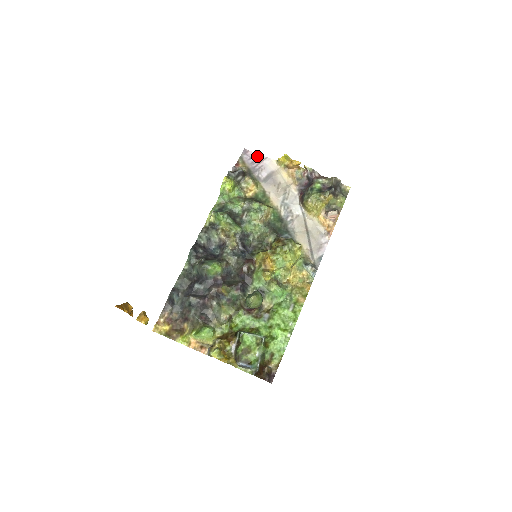
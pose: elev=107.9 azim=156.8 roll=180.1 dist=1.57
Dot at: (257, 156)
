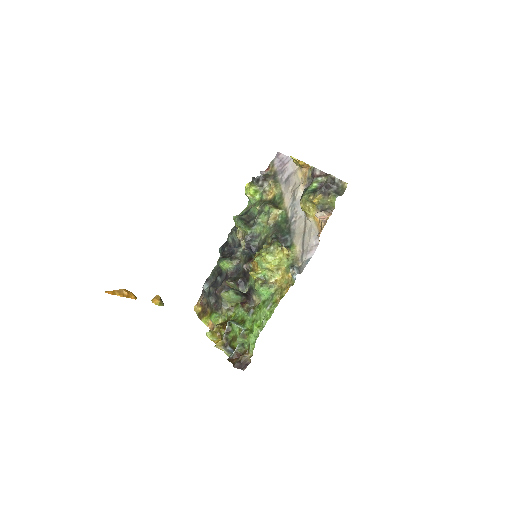
Dot at: (285, 158)
